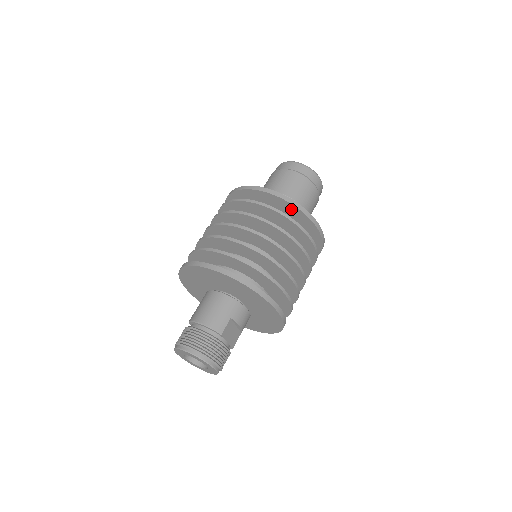
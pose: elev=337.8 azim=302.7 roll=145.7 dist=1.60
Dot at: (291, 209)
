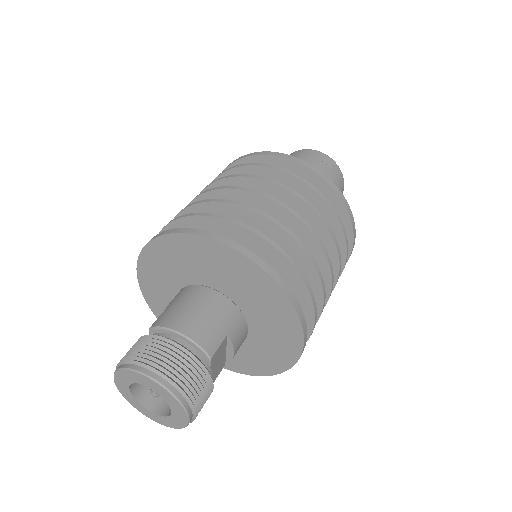
Dot at: (330, 200)
